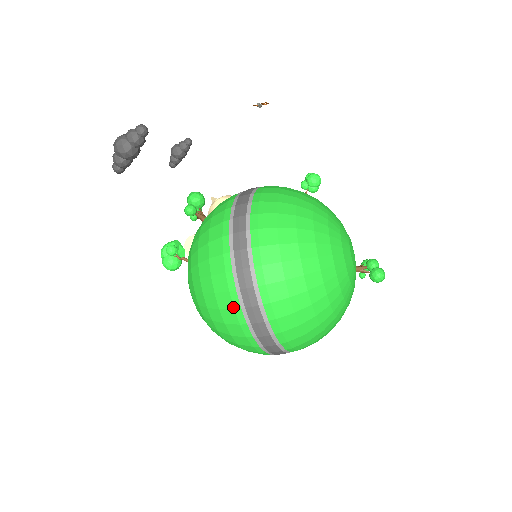
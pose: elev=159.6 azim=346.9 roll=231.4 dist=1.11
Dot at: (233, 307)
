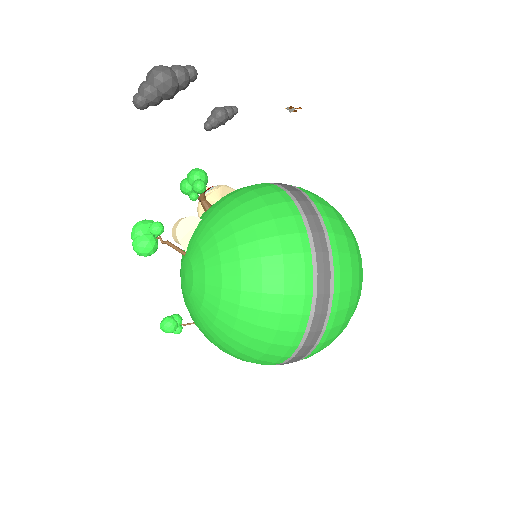
Dot at: (304, 292)
